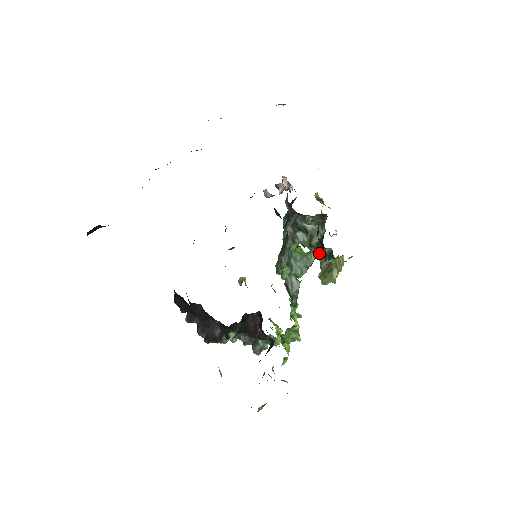
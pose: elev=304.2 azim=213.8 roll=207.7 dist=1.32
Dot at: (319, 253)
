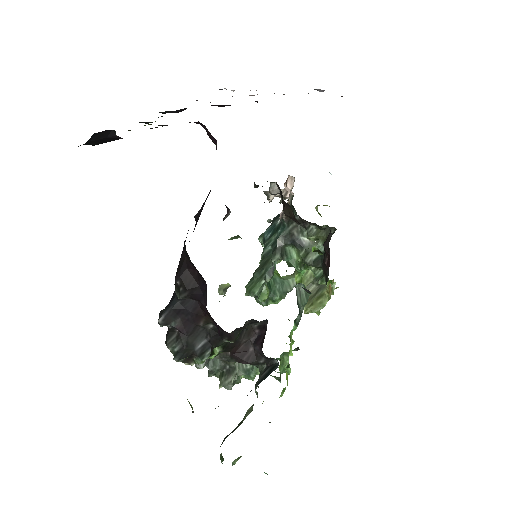
Dot at: (306, 276)
